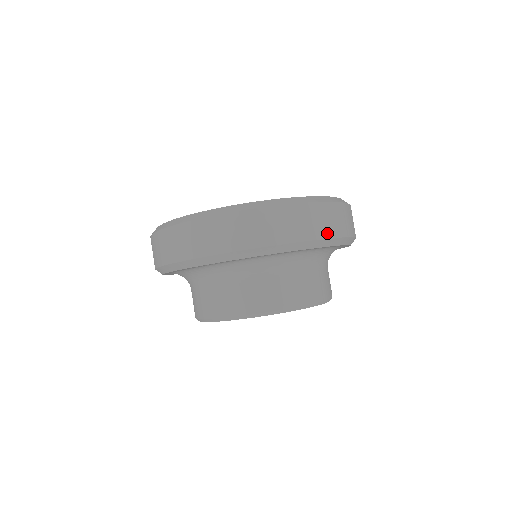
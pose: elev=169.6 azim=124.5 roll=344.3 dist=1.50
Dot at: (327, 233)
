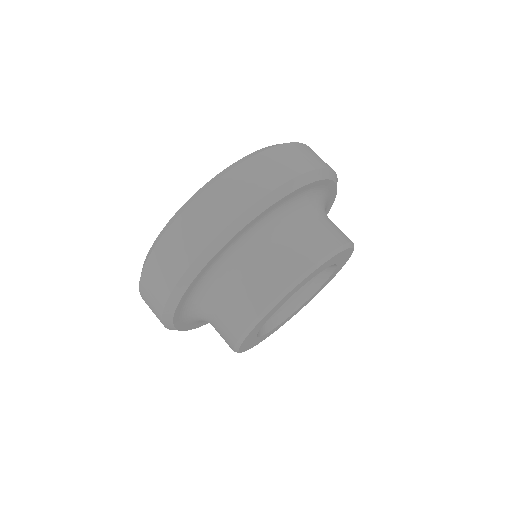
Dot at: occluded
